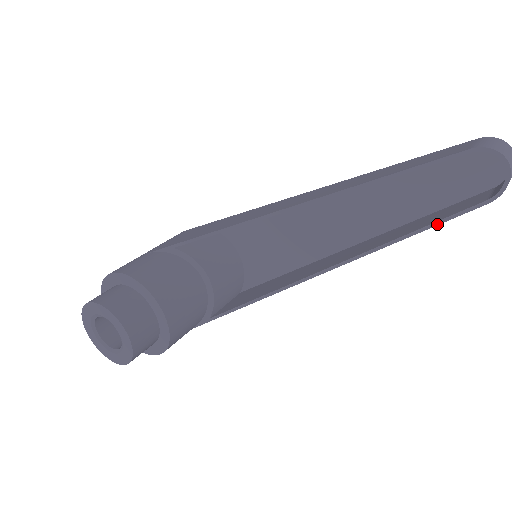
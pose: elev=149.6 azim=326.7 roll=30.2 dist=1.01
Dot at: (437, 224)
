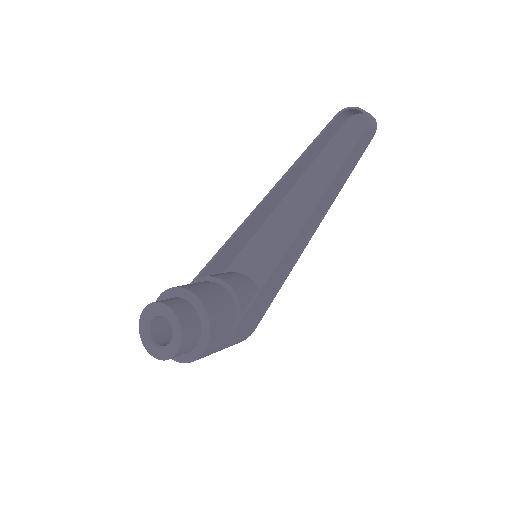
Dot at: (347, 158)
